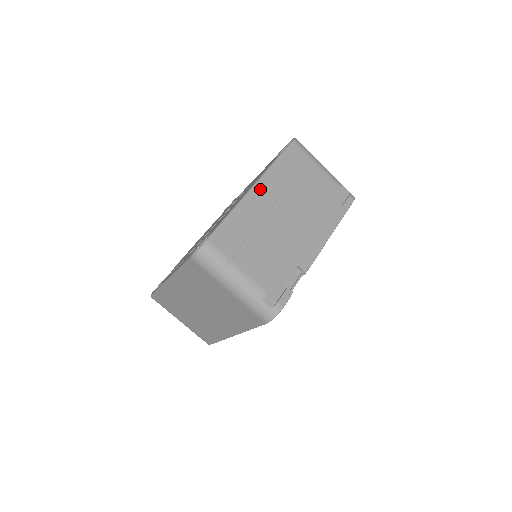
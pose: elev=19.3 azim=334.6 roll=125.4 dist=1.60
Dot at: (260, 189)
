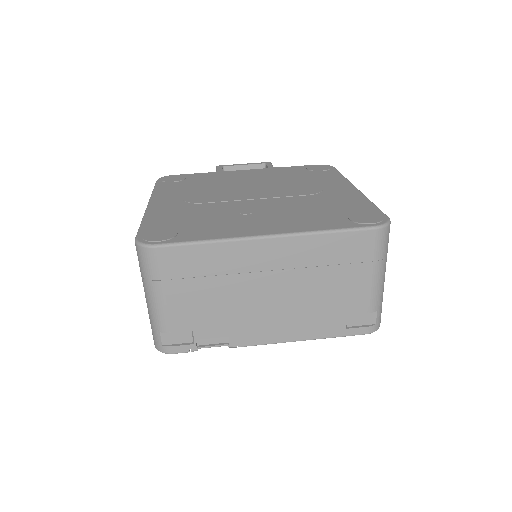
Dot at: (271, 245)
